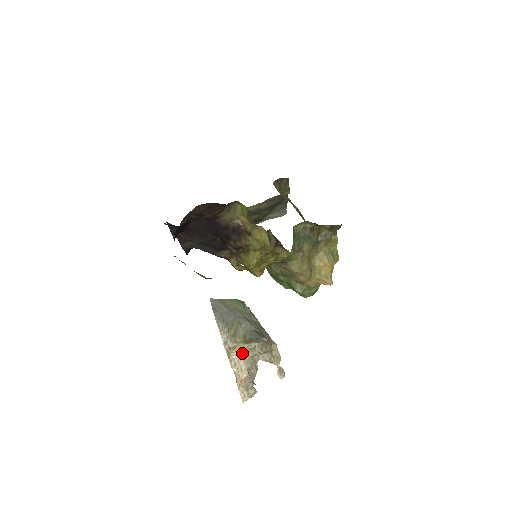
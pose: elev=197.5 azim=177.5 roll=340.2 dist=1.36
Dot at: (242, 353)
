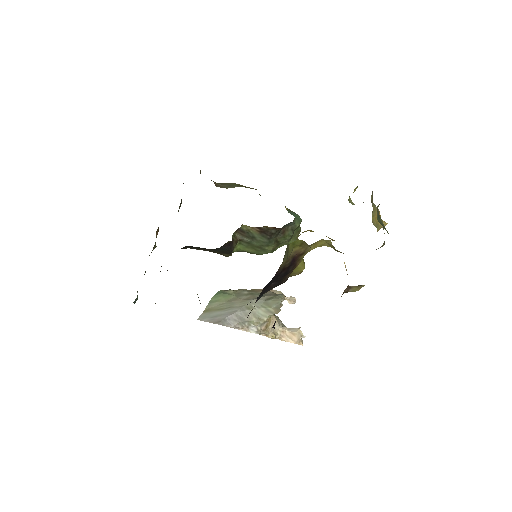
Dot at: occluded
